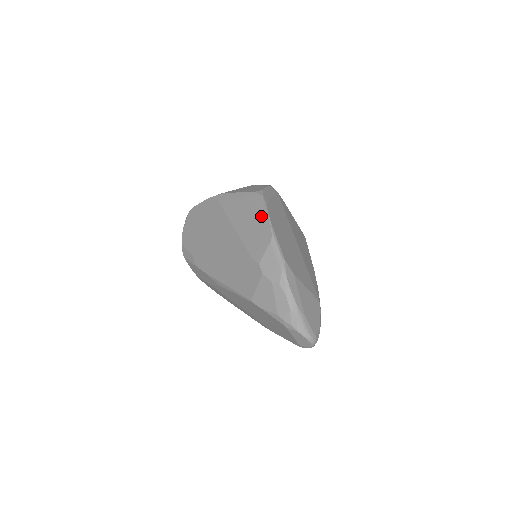
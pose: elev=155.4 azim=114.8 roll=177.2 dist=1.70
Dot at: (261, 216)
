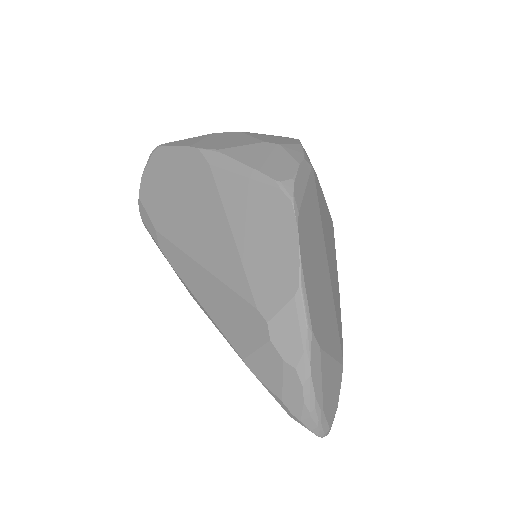
Dot at: (284, 238)
